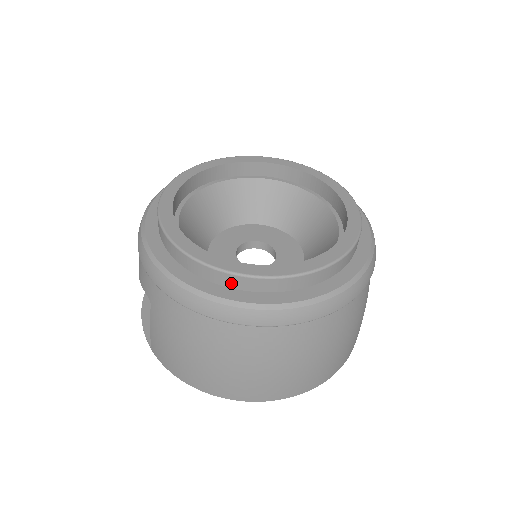
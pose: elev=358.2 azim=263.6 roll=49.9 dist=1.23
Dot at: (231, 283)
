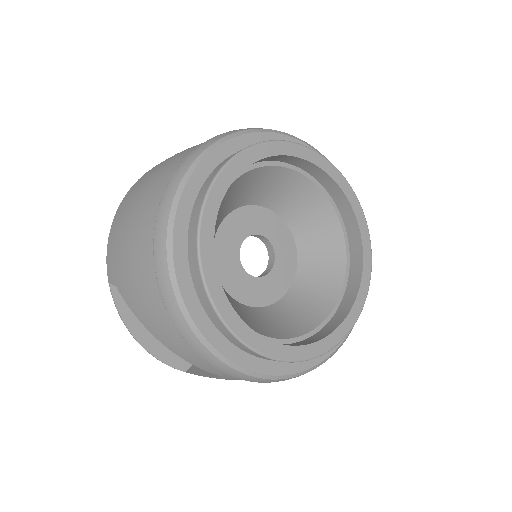
Dot at: occluded
